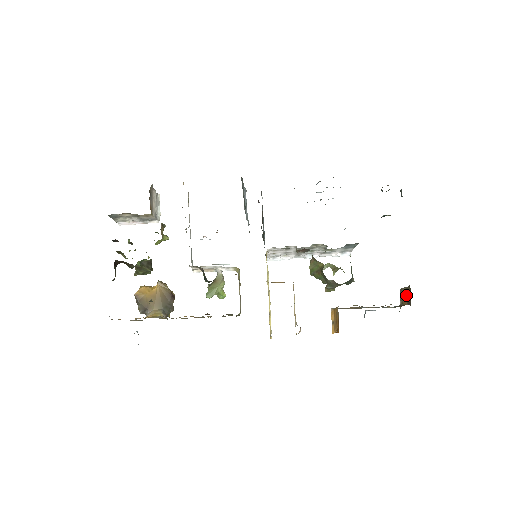
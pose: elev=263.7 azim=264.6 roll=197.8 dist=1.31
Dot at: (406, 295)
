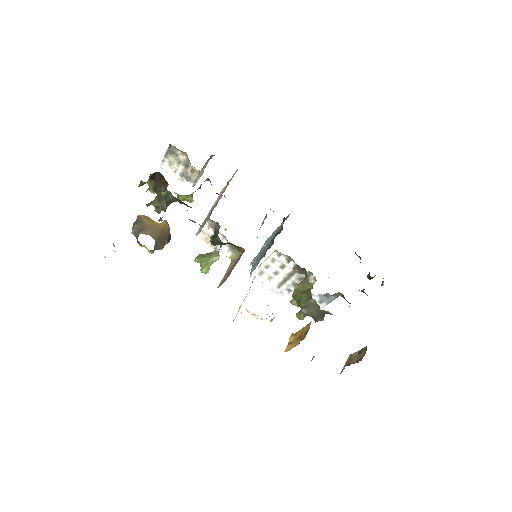
Dot at: (357, 356)
